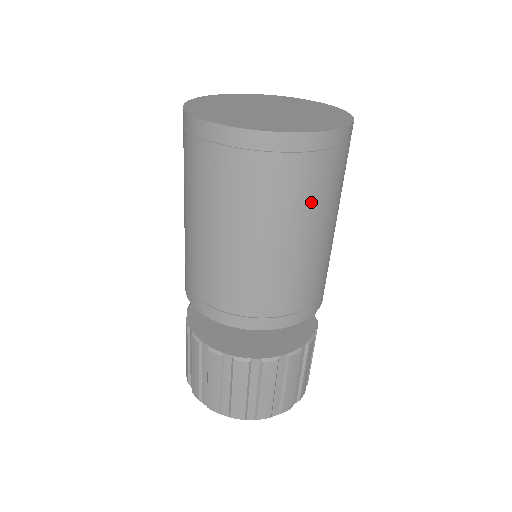
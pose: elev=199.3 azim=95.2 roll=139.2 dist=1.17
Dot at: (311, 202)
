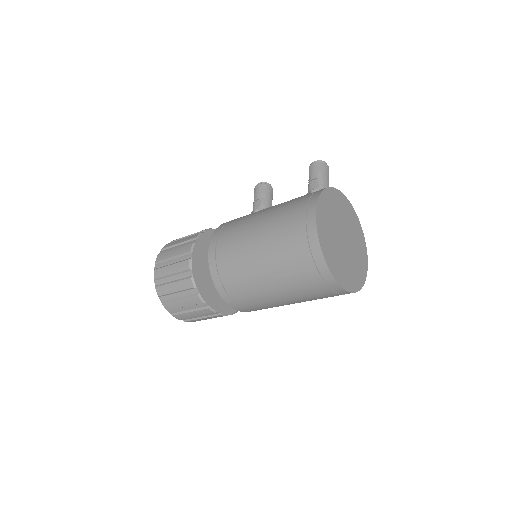
Dot at: occluded
